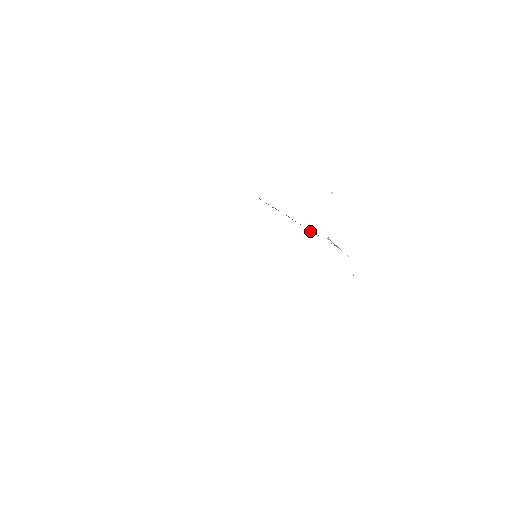
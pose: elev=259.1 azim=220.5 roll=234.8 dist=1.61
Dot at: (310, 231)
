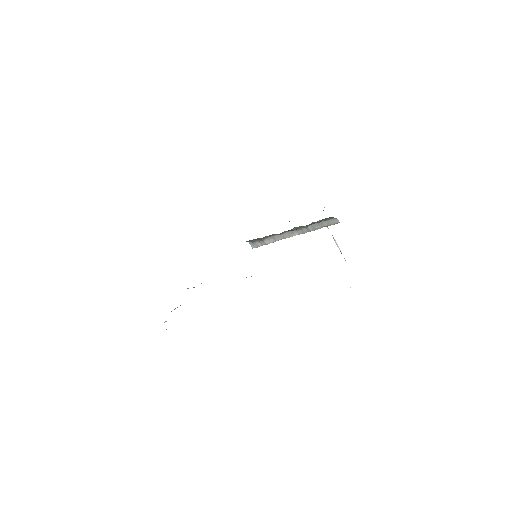
Dot at: (310, 229)
